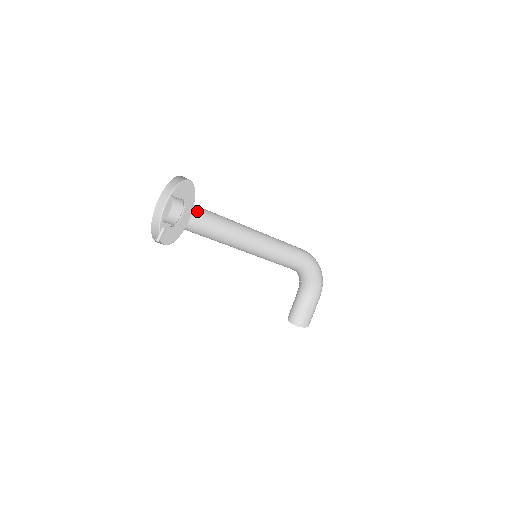
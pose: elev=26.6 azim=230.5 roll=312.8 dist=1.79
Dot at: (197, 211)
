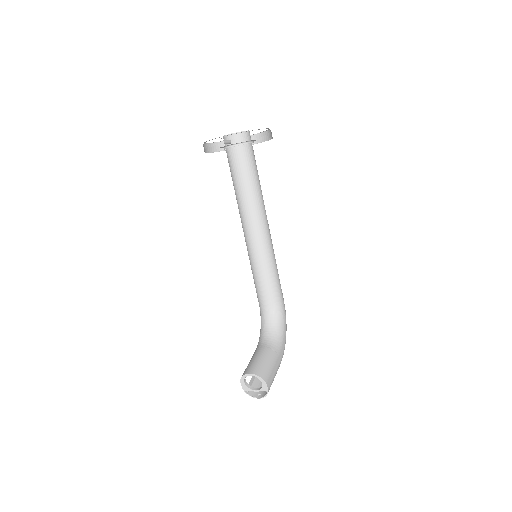
Dot at: occluded
